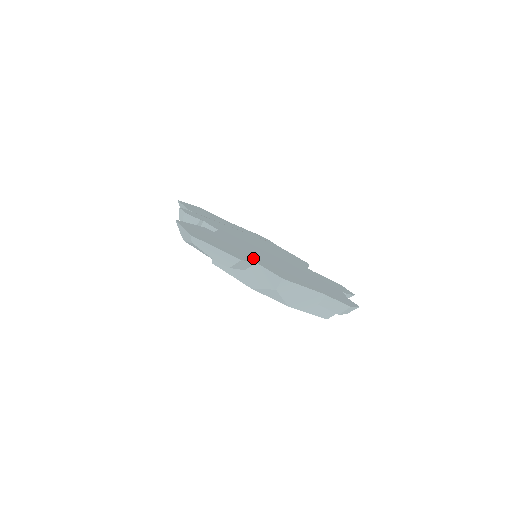
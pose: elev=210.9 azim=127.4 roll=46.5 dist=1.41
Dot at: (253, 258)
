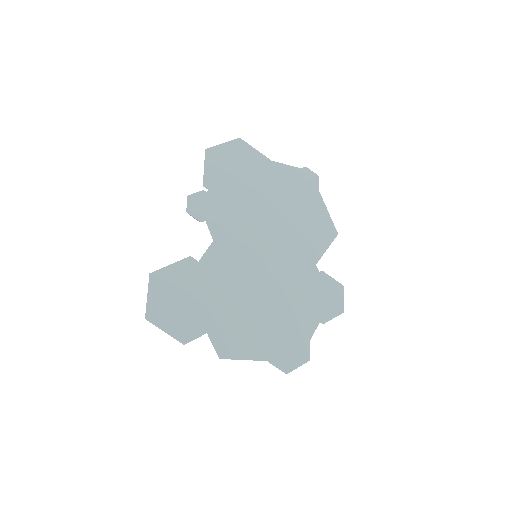
Dot at: (211, 319)
